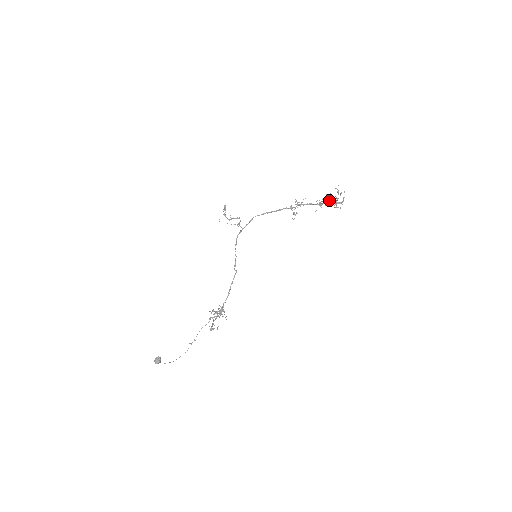
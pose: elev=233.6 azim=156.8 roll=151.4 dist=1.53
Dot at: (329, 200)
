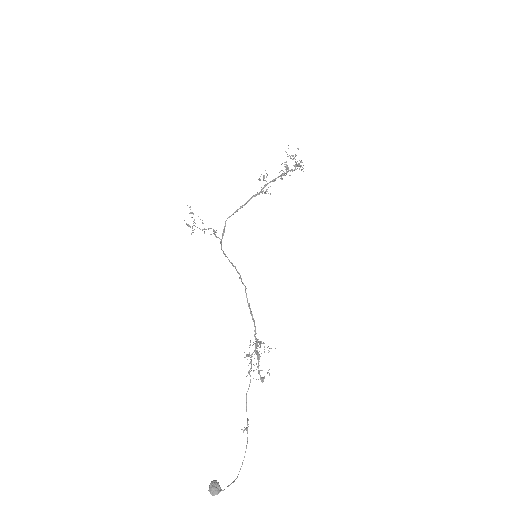
Dot at: (288, 169)
